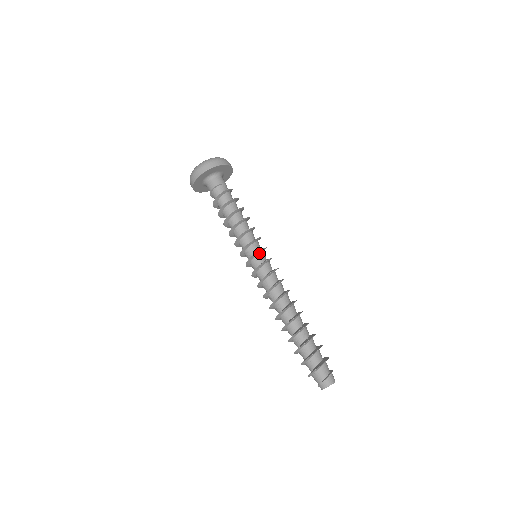
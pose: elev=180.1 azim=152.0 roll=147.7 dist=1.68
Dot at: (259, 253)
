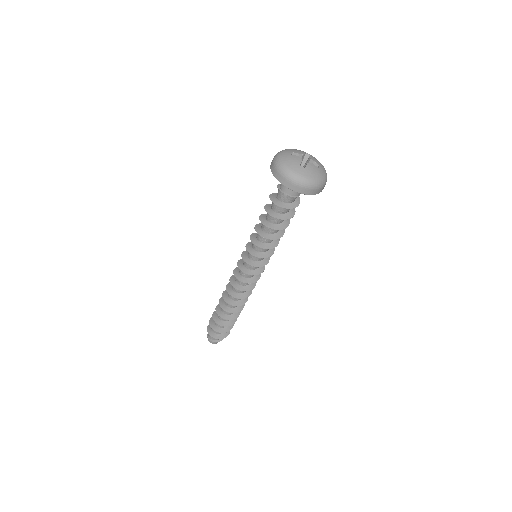
Dot at: (261, 264)
